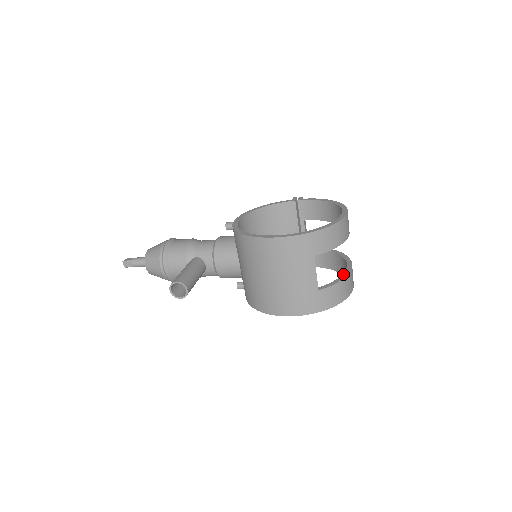
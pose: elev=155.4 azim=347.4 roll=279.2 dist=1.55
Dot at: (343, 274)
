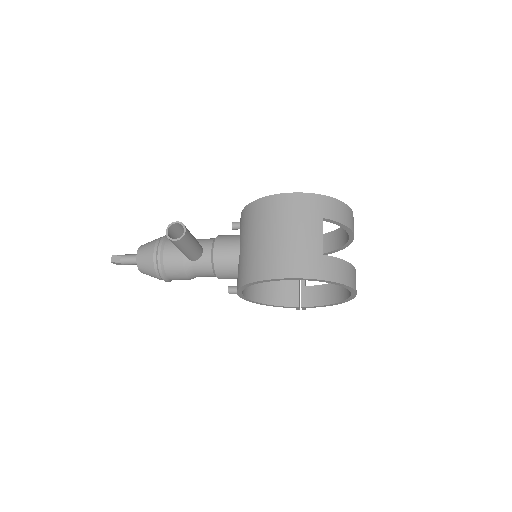
Dot at: occluded
